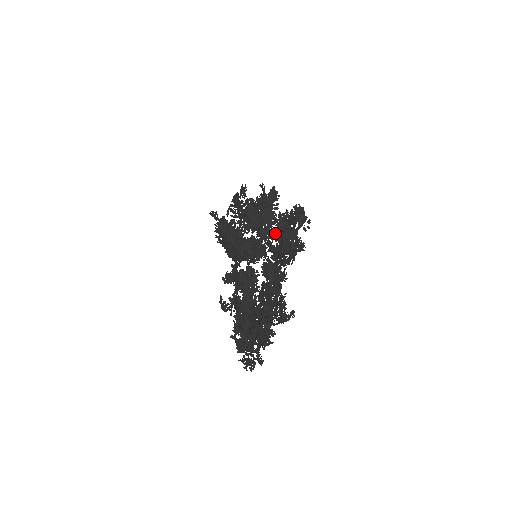
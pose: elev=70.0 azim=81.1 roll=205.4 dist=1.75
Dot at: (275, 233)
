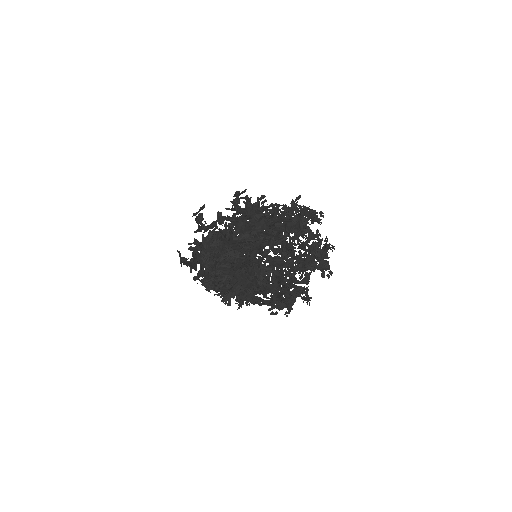
Dot at: occluded
